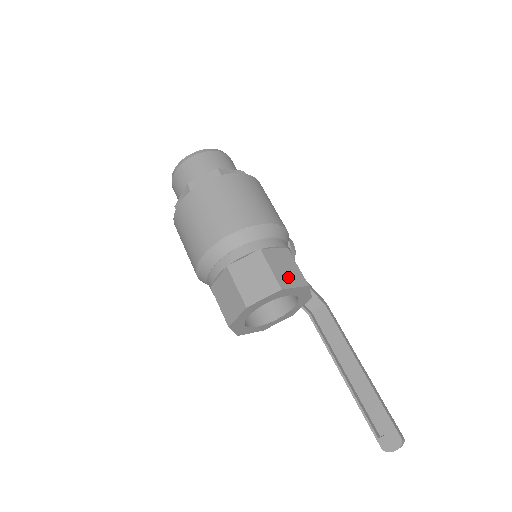
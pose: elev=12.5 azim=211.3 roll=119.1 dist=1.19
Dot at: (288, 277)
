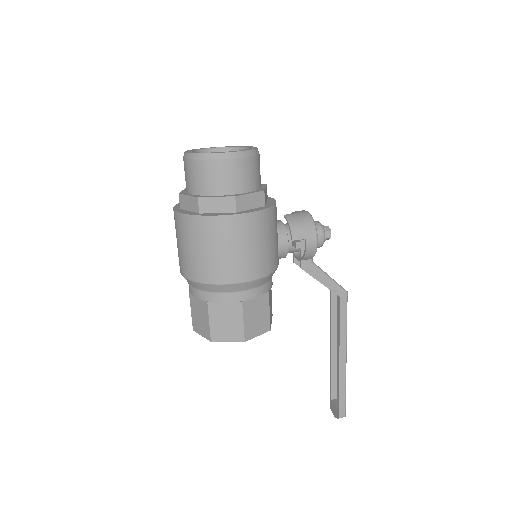
Dot at: (225, 332)
